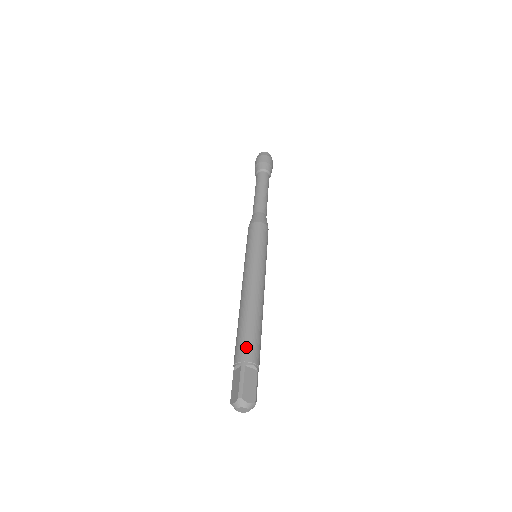
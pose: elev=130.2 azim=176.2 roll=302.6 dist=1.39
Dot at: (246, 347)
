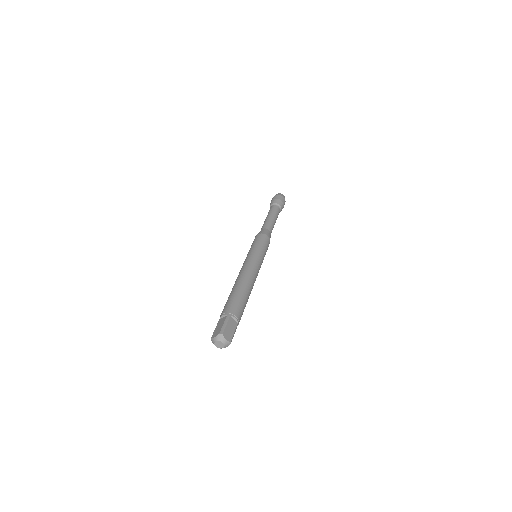
Dot at: (234, 305)
